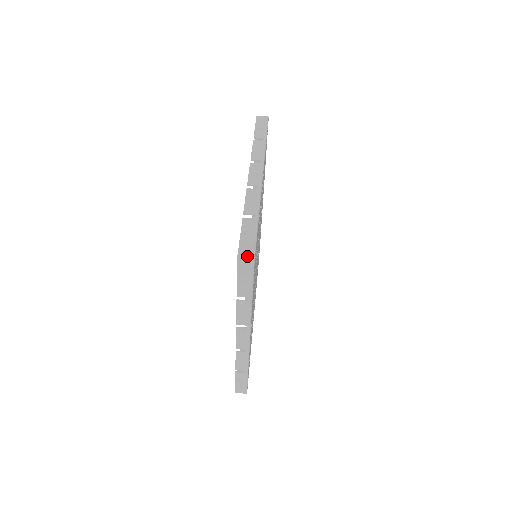
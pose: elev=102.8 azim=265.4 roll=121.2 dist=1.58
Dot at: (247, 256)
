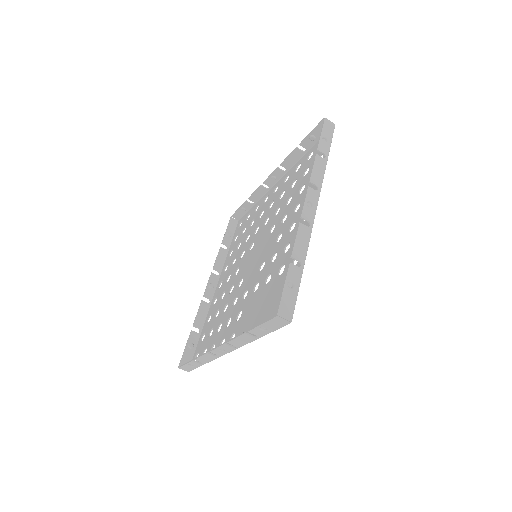
Dot at: (286, 317)
